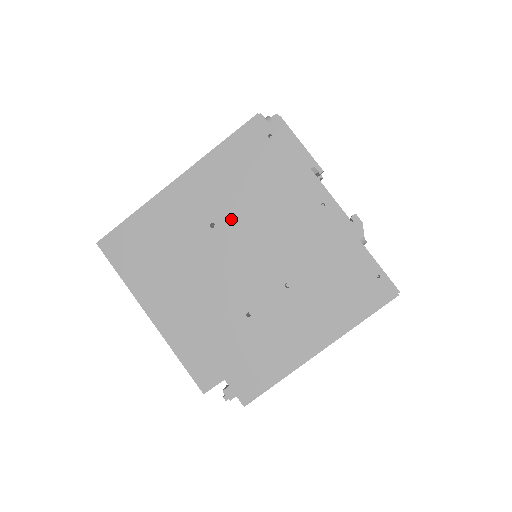
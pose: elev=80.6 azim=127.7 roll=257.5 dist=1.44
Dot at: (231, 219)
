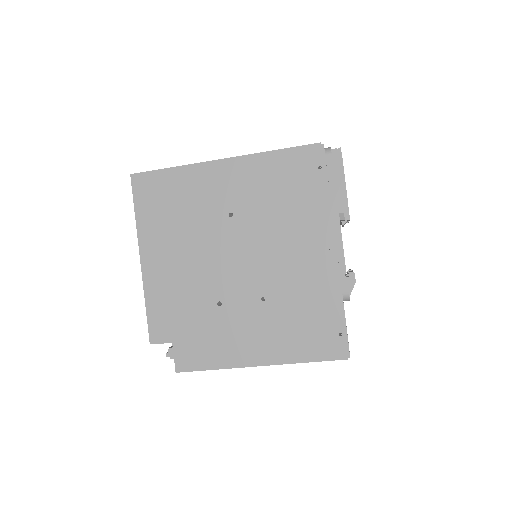
Dot at: (249, 218)
